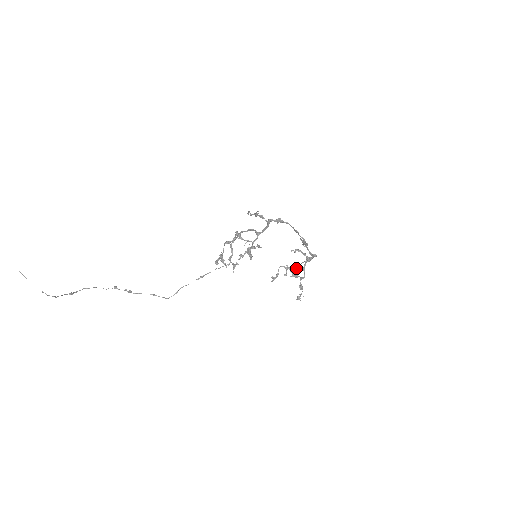
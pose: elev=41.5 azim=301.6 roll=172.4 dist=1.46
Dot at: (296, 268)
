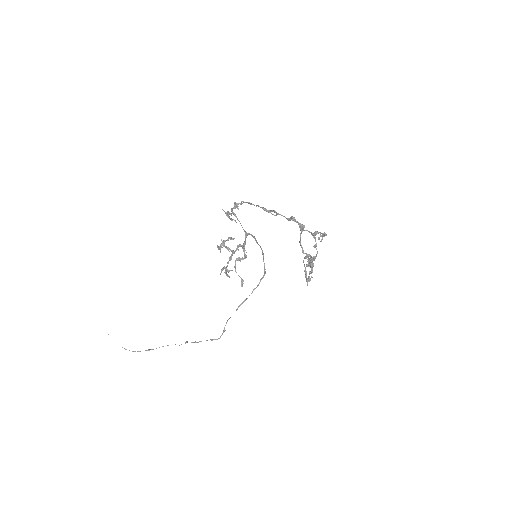
Dot at: (317, 252)
